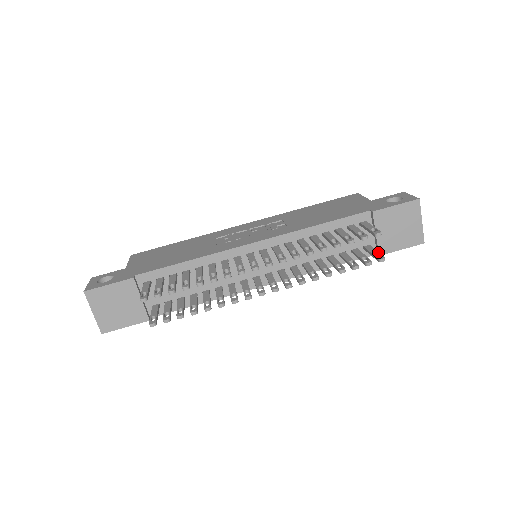
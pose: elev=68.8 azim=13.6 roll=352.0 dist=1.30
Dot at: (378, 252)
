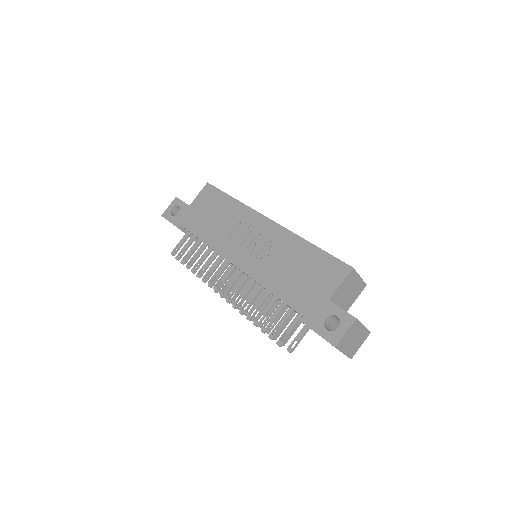
Dot at: (298, 341)
